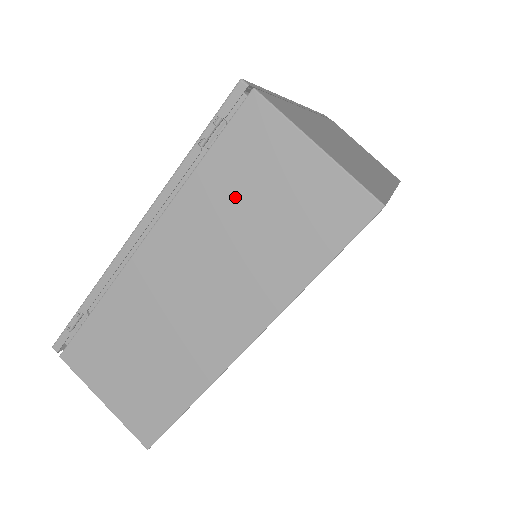
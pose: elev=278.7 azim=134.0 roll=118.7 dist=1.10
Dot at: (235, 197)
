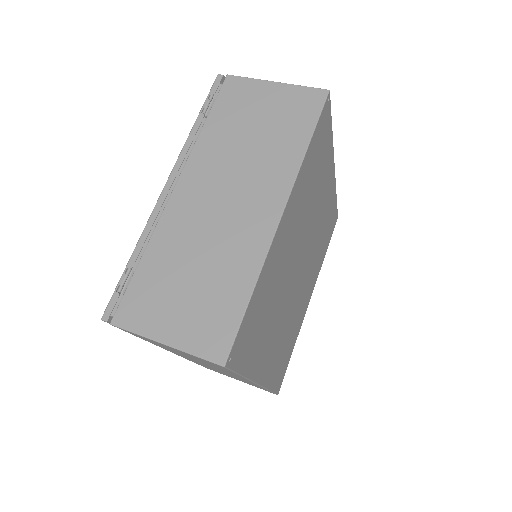
Dot at: (236, 127)
